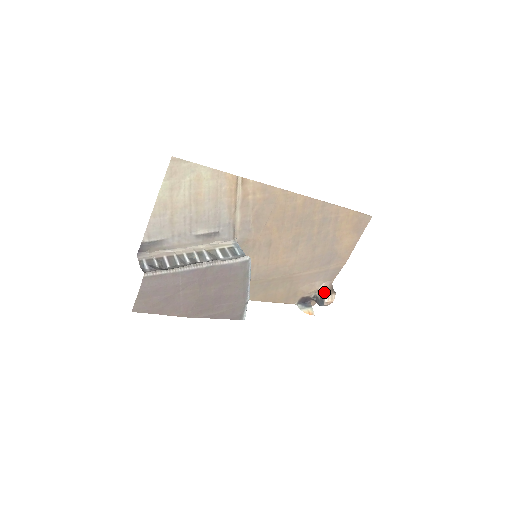
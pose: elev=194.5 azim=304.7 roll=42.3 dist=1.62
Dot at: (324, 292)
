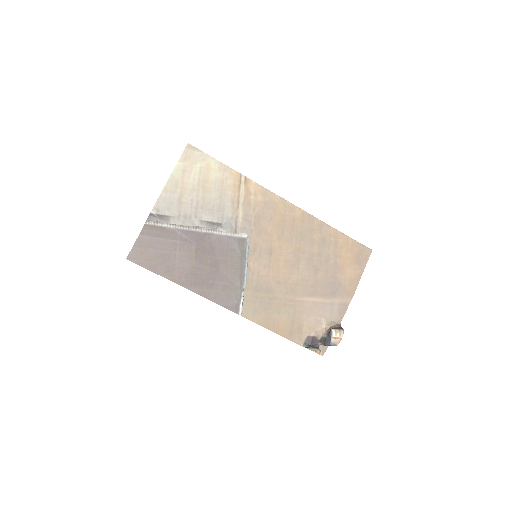
Dot at: (331, 328)
